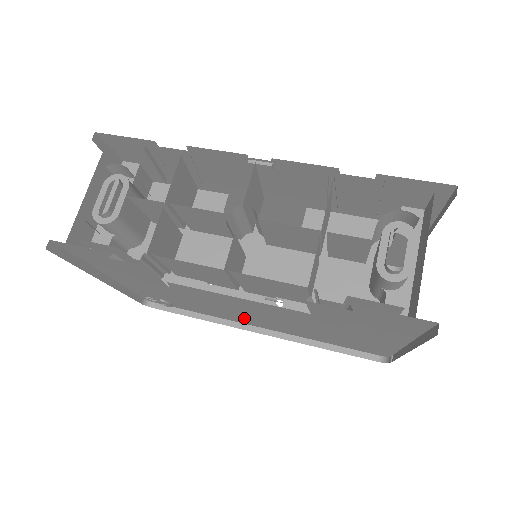
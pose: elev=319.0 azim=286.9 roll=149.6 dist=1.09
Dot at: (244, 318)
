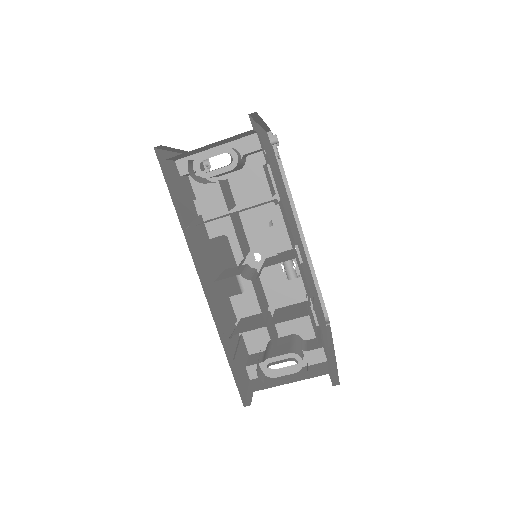
Dot at: occluded
